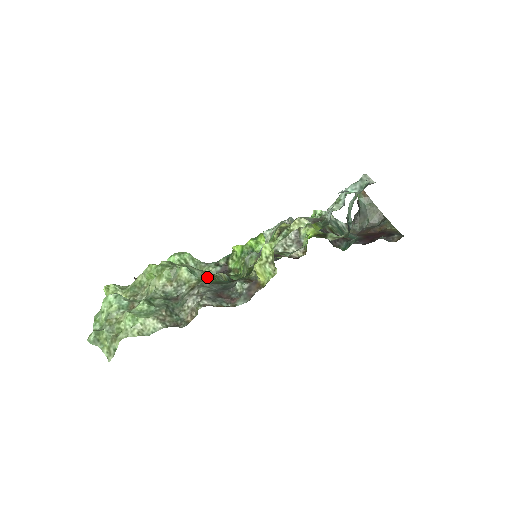
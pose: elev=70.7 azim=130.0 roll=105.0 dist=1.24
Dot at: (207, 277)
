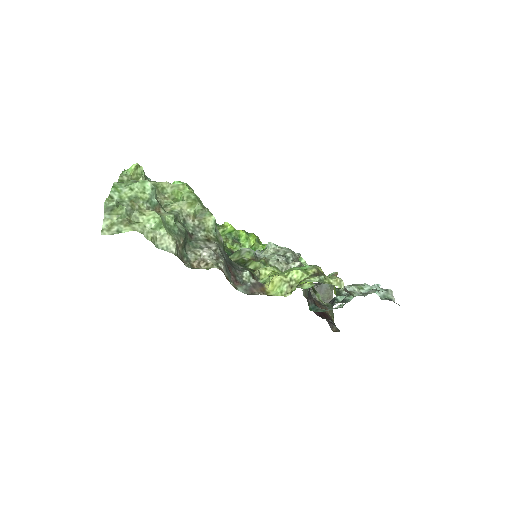
Dot at: (223, 241)
